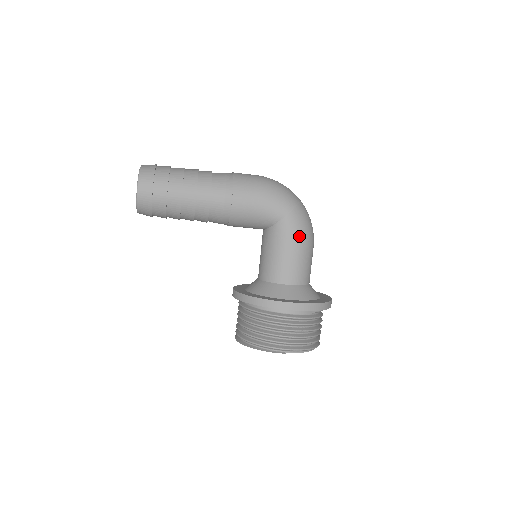
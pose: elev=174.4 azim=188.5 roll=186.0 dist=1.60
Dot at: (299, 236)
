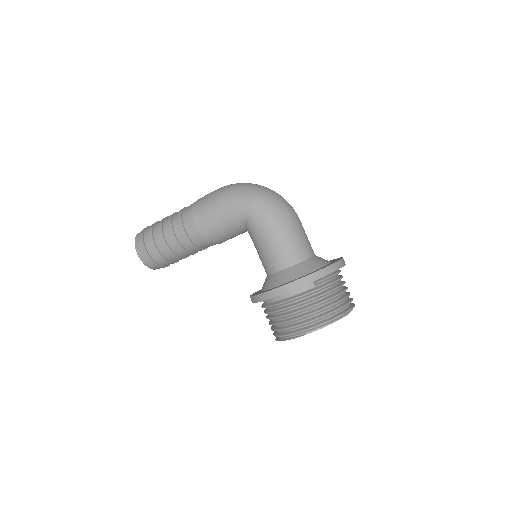
Dot at: (268, 222)
